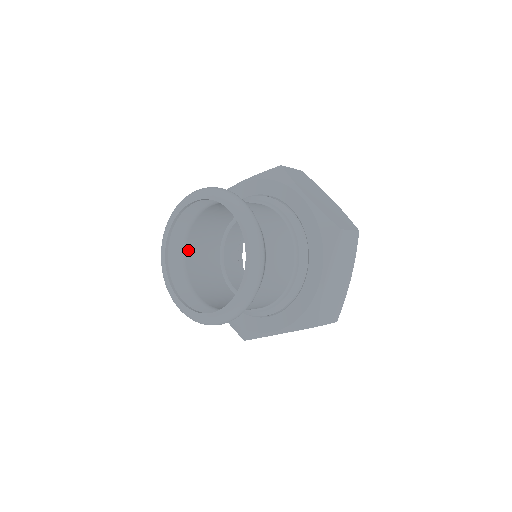
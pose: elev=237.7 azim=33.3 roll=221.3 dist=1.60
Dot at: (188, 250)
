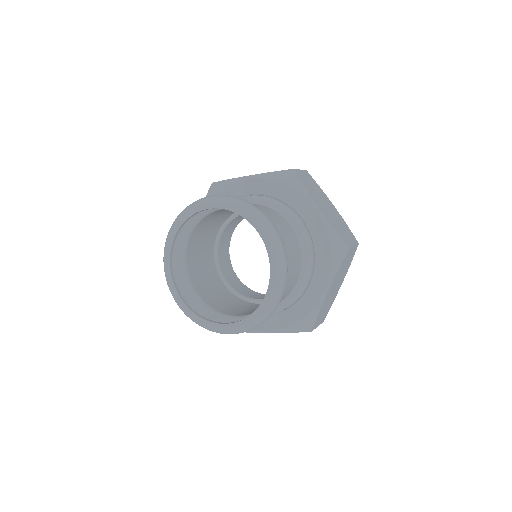
Dot at: (202, 296)
